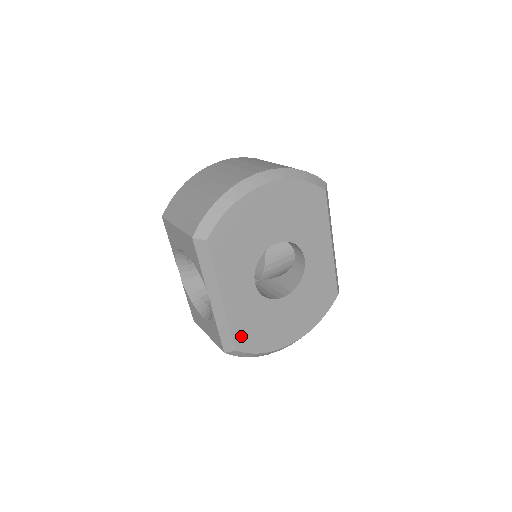
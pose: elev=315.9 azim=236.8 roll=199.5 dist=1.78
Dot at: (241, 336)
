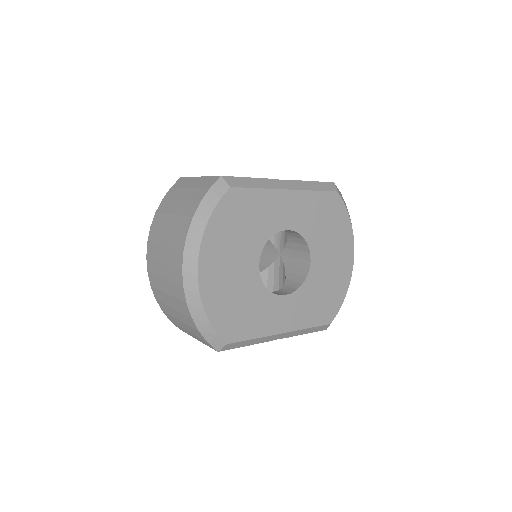
Dot at: (322, 317)
